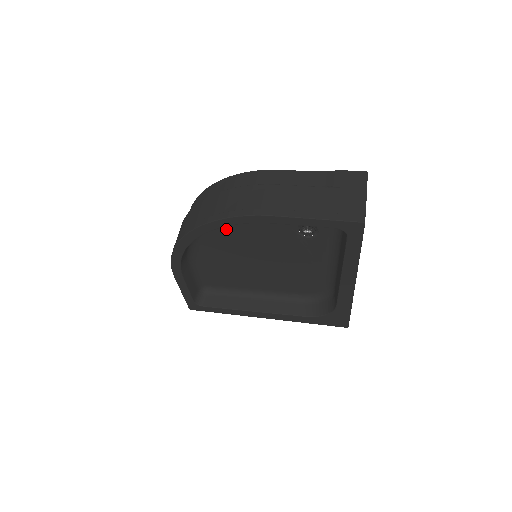
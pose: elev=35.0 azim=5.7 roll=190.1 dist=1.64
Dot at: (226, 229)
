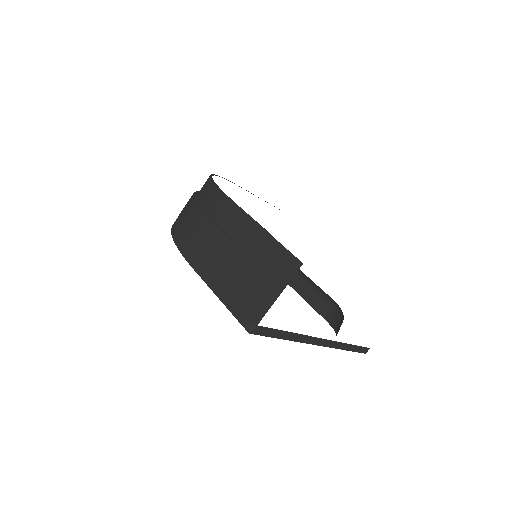
Dot at: occluded
